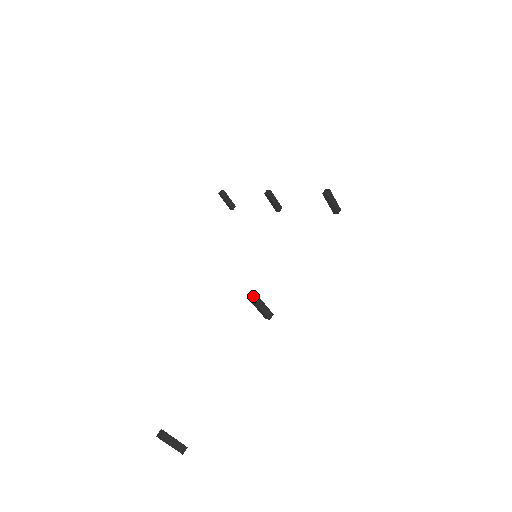
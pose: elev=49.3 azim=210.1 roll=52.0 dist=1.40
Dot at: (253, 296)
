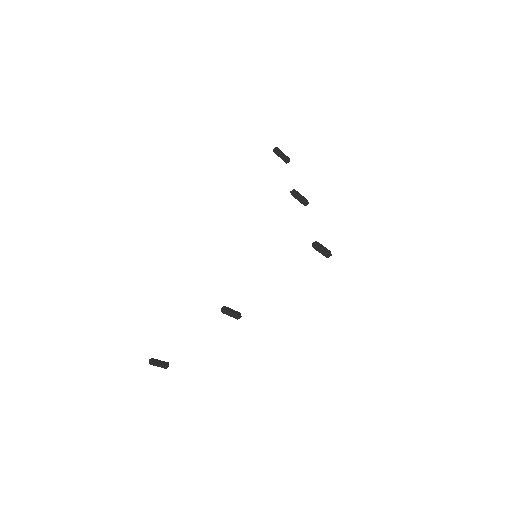
Dot at: (223, 308)
